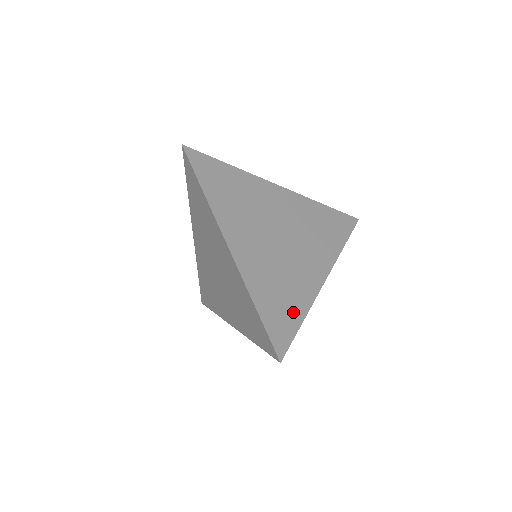
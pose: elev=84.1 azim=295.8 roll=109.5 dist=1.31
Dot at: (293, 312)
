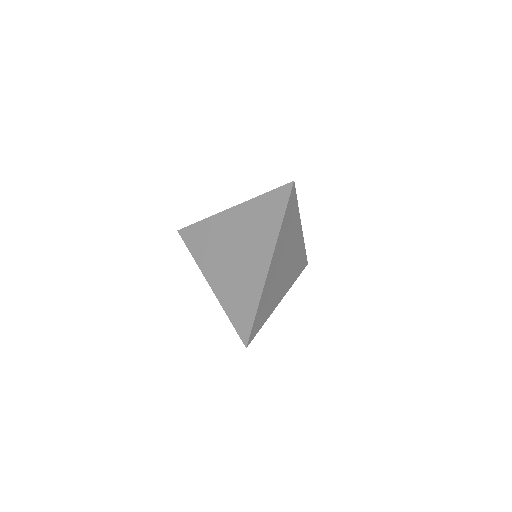
Dot at: (264, 318)
